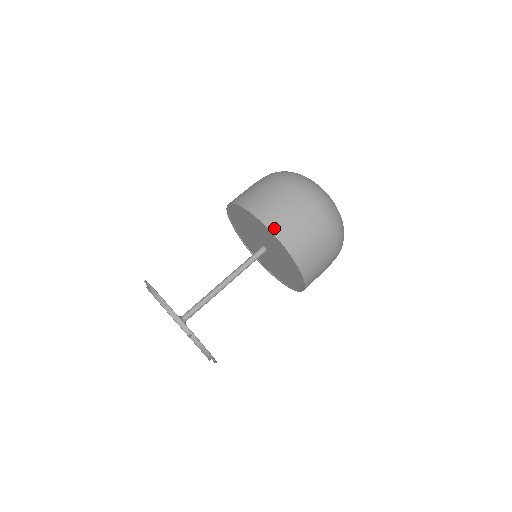
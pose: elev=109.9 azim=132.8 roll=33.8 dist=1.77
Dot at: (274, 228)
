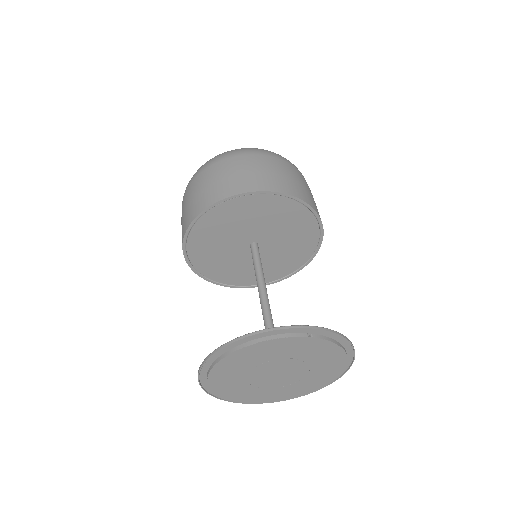
Dot at: (246, 189)
